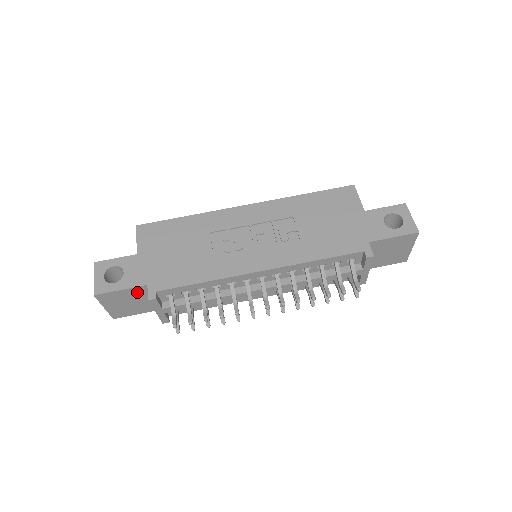
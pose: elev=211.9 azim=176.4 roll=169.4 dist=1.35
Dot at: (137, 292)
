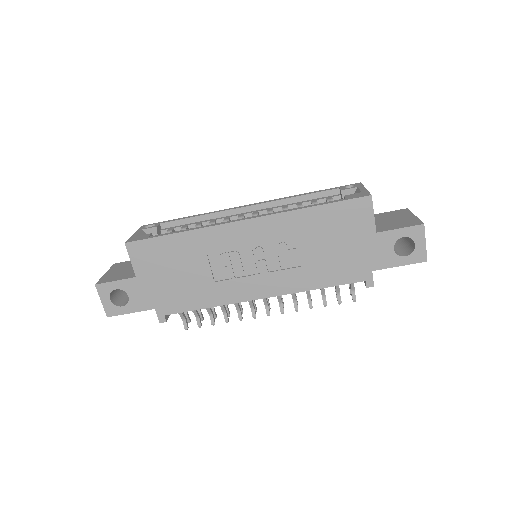
Dot at: occluded
